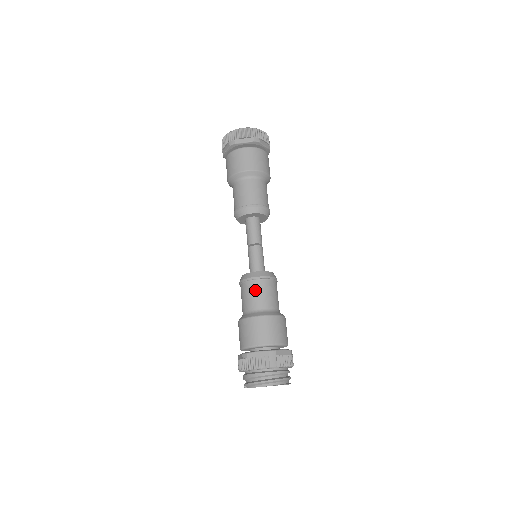
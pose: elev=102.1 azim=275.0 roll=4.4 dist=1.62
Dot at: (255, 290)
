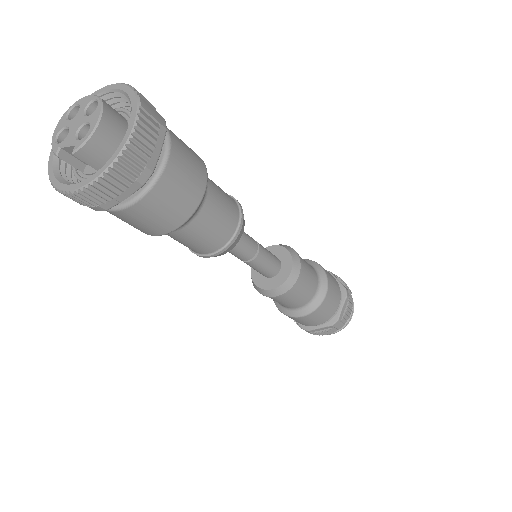
Dot at: (287, 300)
